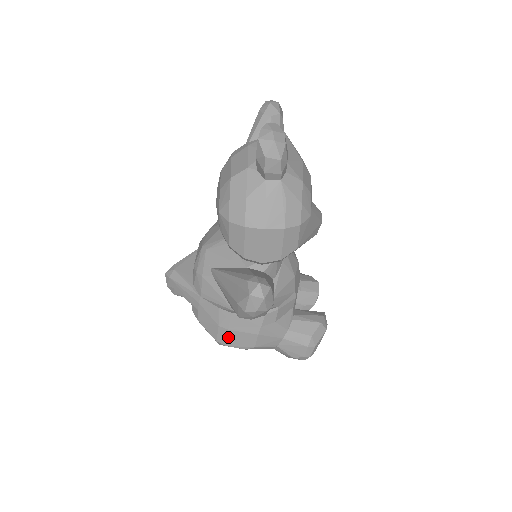
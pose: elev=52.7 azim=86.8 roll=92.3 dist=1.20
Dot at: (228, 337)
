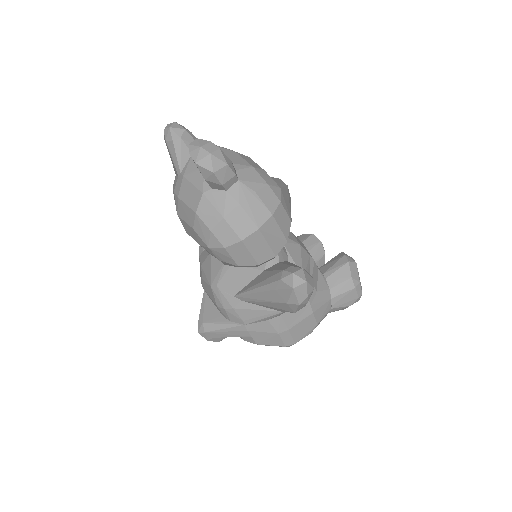
Dot at: (292, 335)
